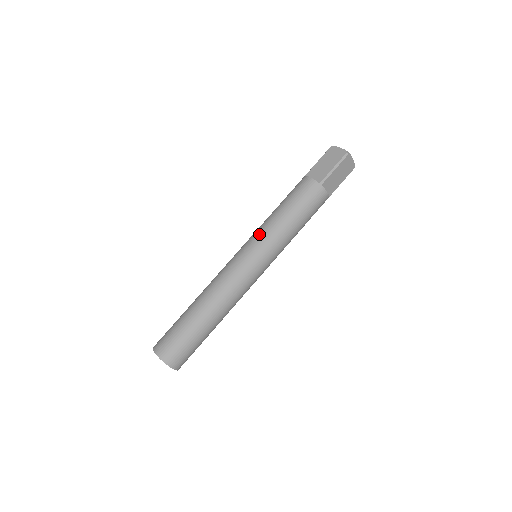
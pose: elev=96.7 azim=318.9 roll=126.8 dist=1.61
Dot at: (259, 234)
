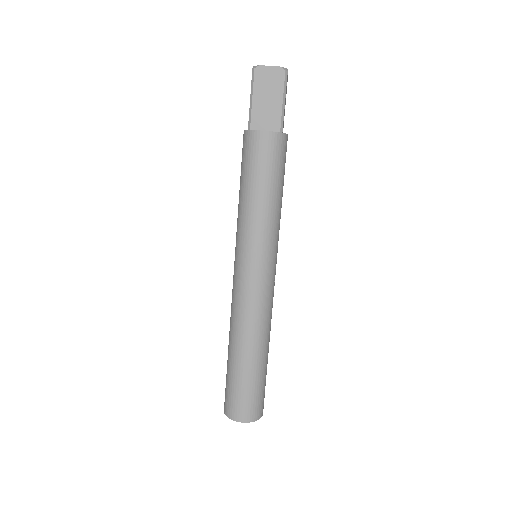
Dot at: (255, 238)
